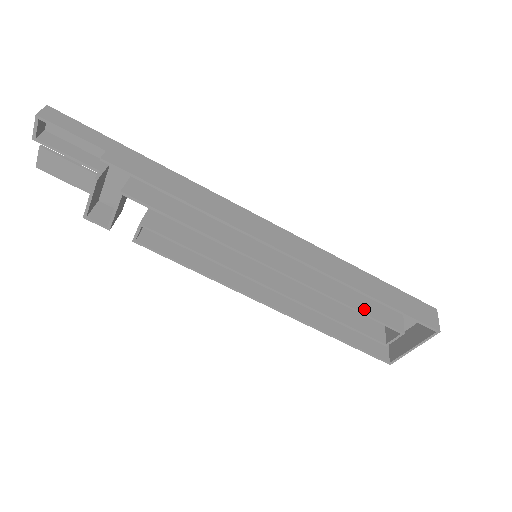
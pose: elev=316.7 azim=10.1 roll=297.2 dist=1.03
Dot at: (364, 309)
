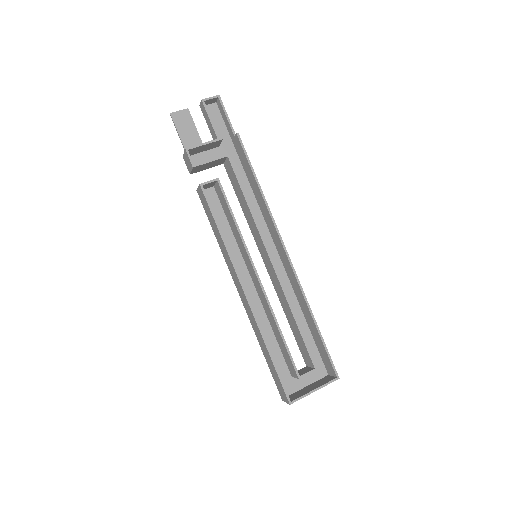
Dot at: (302, 334)
